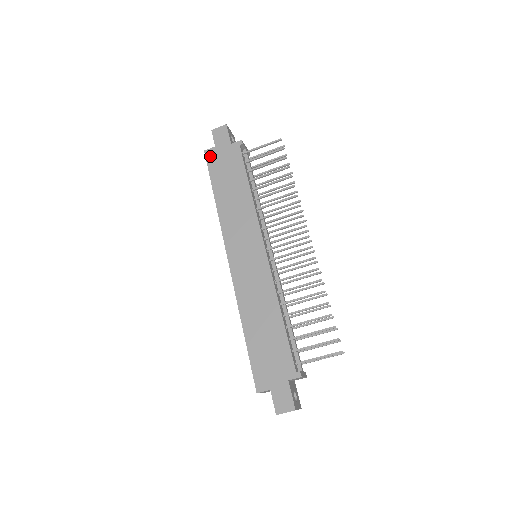
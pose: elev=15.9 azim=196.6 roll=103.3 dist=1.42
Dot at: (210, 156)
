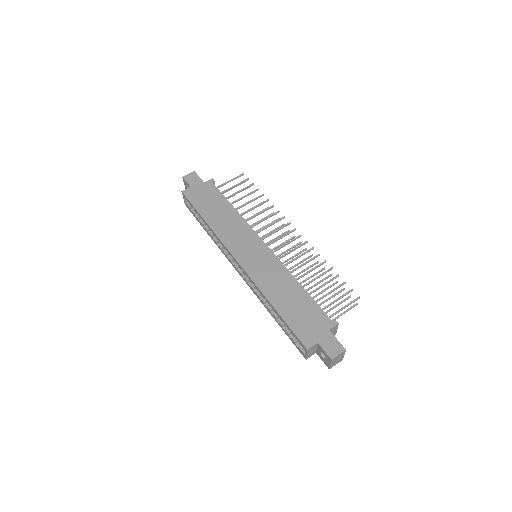
Dot at: (189, 194)
